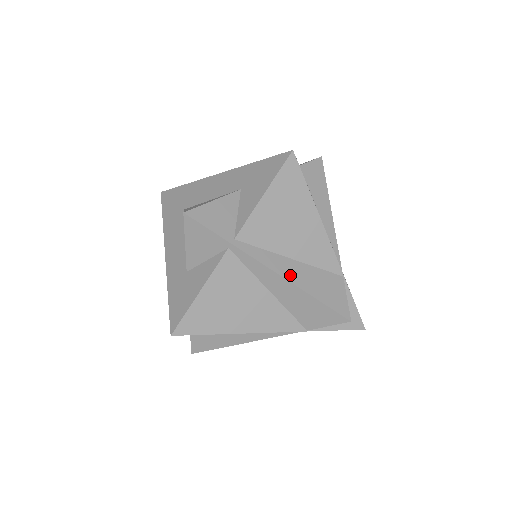
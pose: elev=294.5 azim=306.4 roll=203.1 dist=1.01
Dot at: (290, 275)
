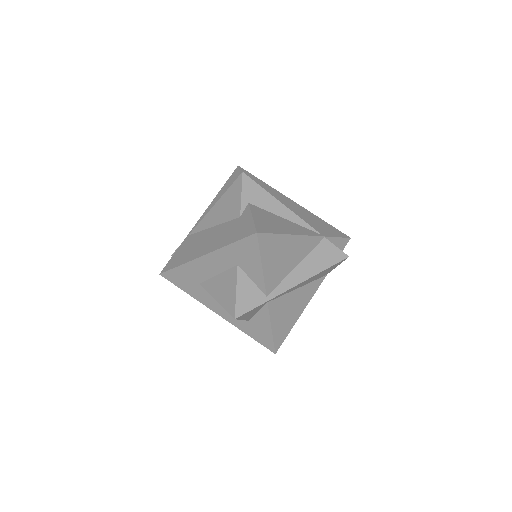
Dot at: (305, 275)
